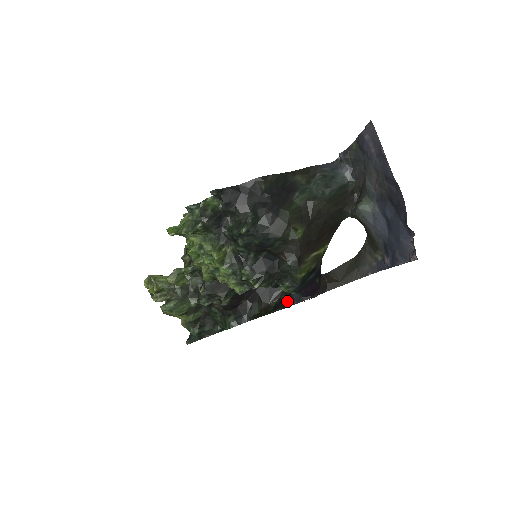
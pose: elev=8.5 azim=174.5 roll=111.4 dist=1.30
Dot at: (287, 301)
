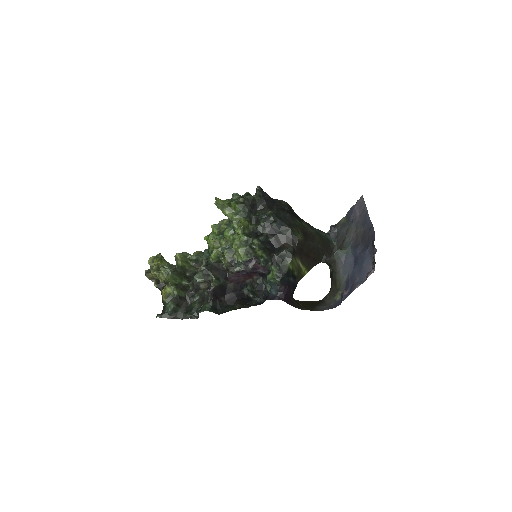
Dot at: (263, 298)
